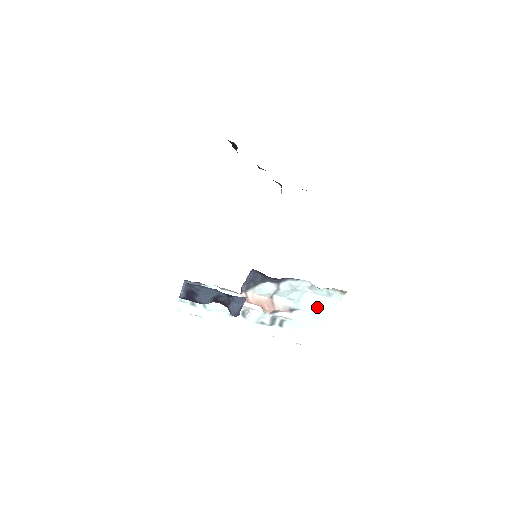
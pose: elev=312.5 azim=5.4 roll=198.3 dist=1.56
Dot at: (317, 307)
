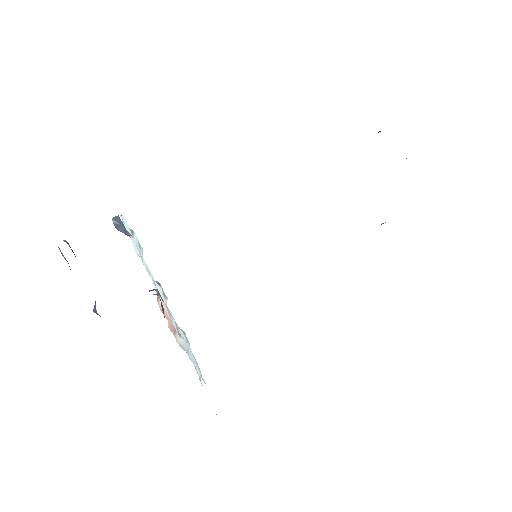
Dot at: occluded
